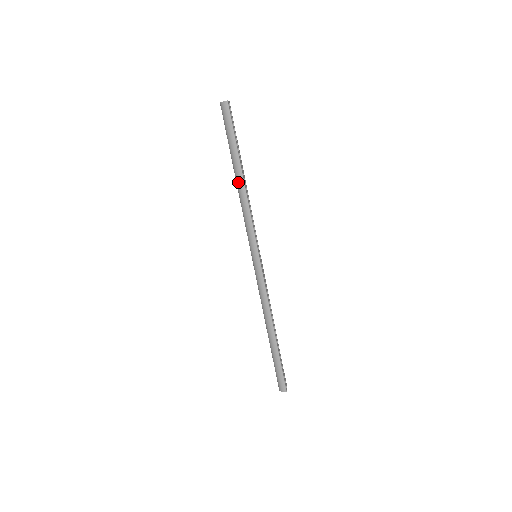
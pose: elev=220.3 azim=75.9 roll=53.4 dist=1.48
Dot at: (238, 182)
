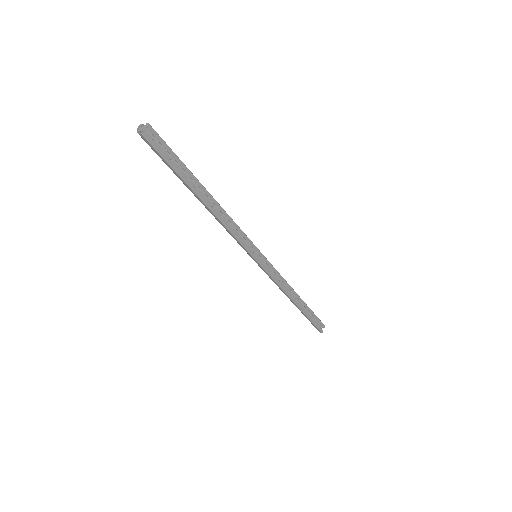
Dot at: occluded
